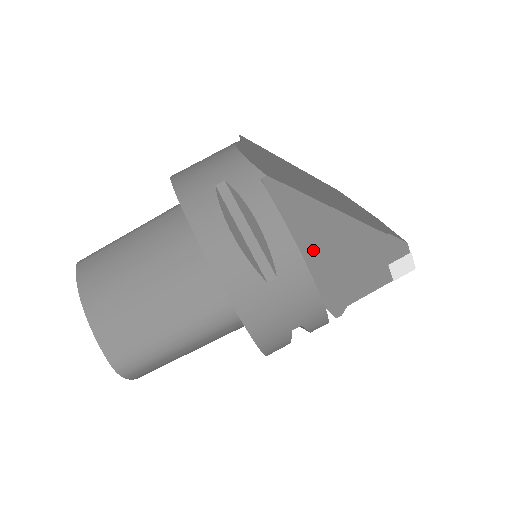
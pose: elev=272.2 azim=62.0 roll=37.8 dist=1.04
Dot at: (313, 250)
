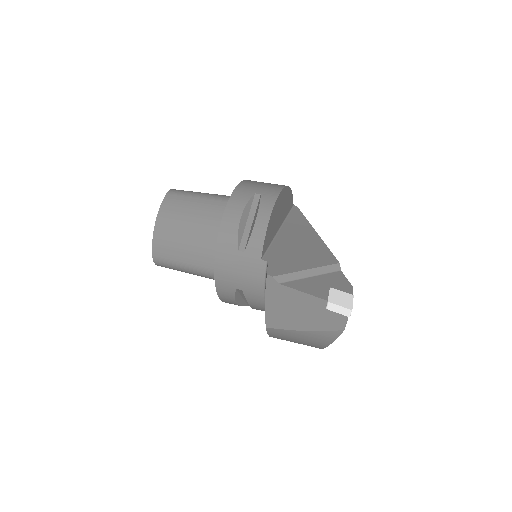
Dot at: (291, 236)
